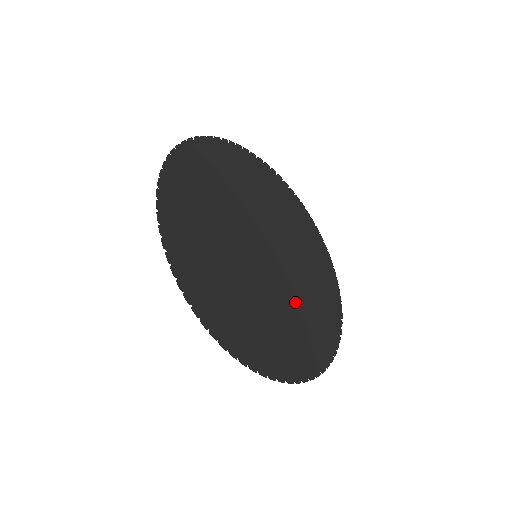
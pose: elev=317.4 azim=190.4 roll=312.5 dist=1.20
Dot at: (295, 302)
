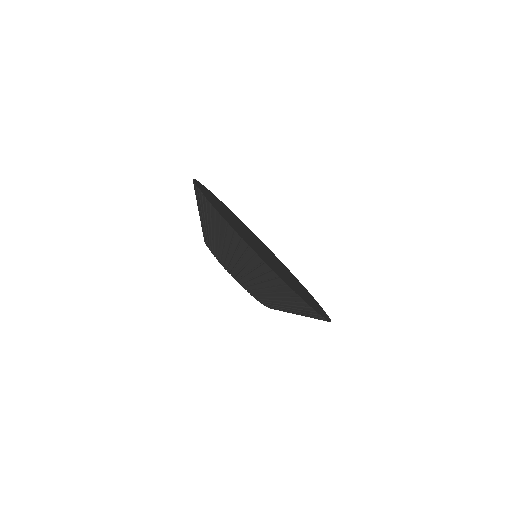
Dot at: occluded
